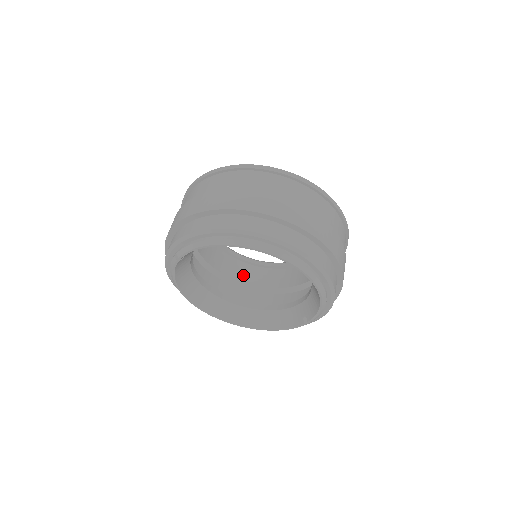
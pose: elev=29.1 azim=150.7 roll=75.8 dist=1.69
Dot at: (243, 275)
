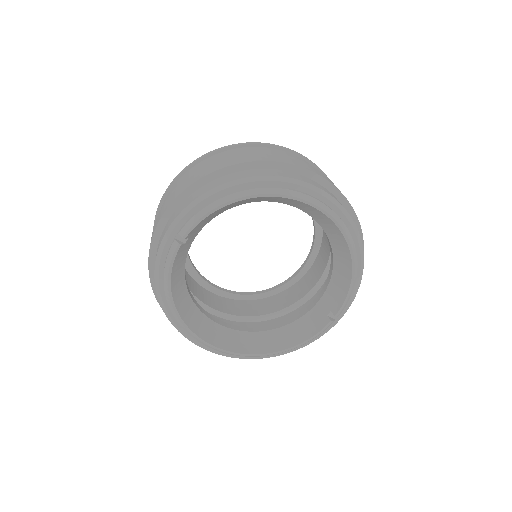
Dot at: (230, 308)
